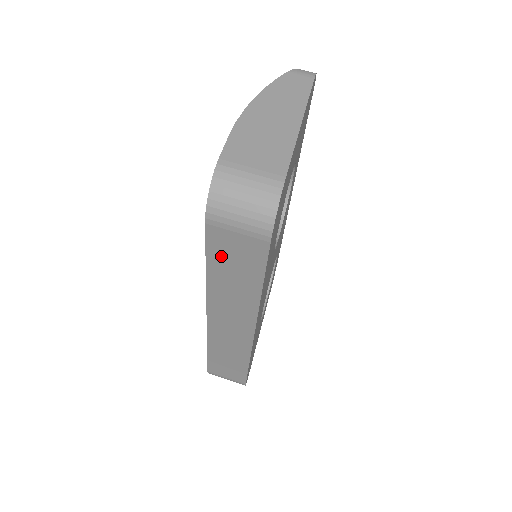
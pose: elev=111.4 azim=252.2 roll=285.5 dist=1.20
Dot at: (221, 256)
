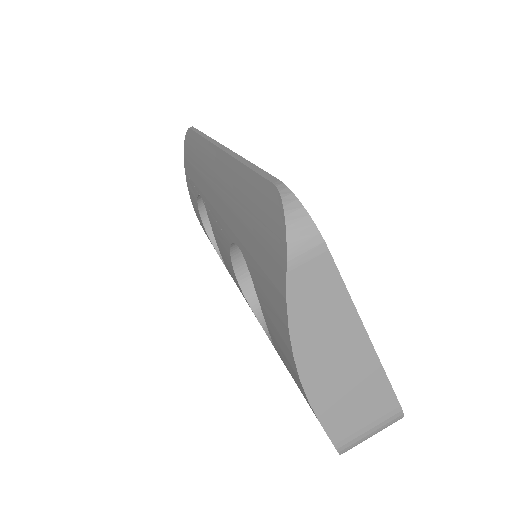
Dot at: occluded
